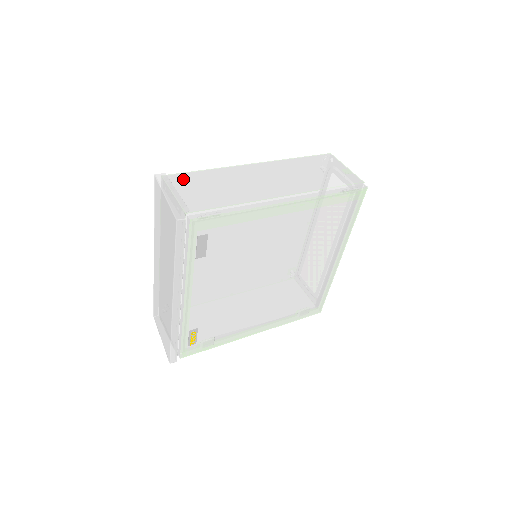
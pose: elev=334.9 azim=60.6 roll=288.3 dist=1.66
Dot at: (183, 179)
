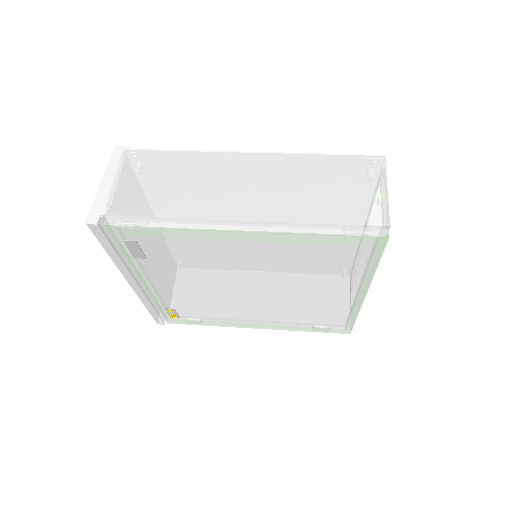
Dot at: (143, 160)
